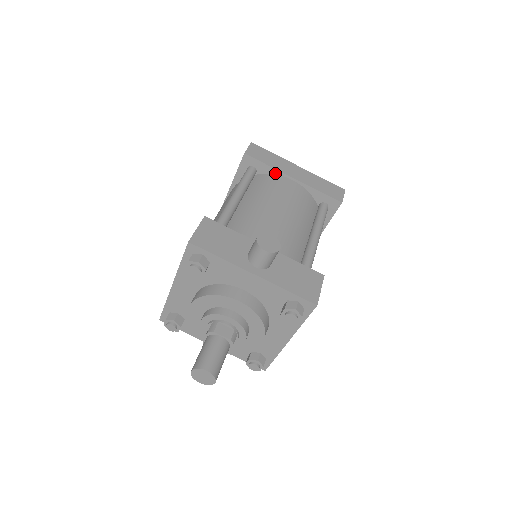
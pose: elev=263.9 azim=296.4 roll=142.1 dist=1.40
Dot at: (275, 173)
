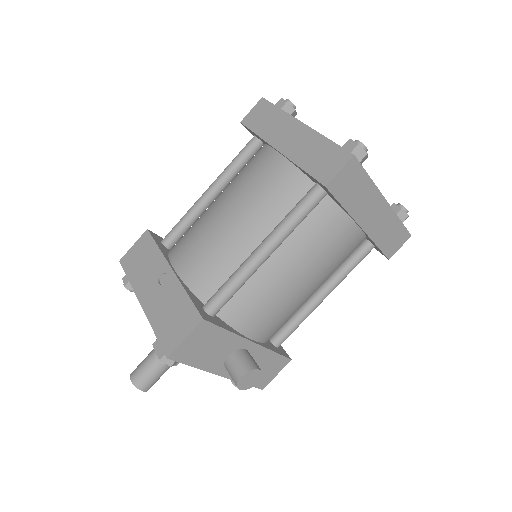
Dot at: (346, 212)
